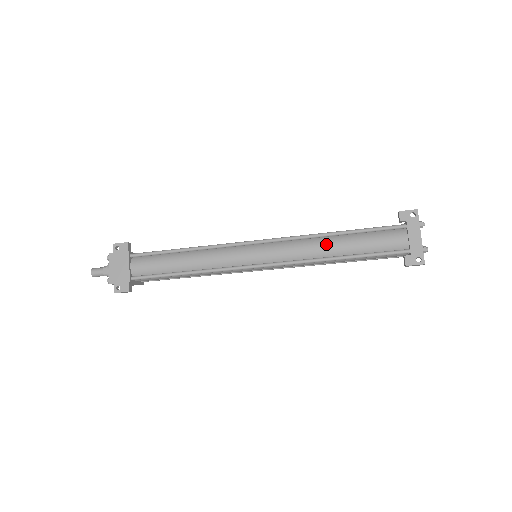
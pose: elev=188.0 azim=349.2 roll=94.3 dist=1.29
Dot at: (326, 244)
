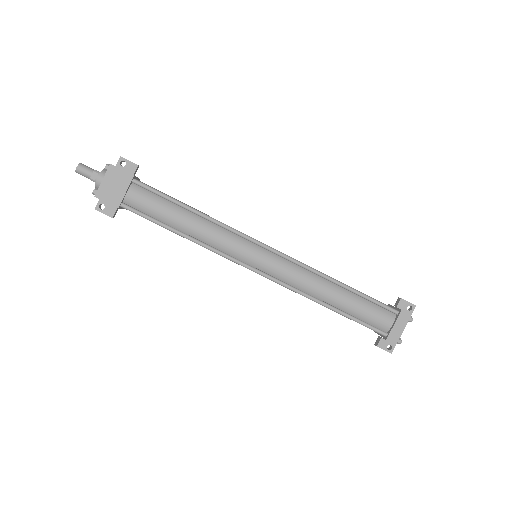
Dot at: (326, 288)
